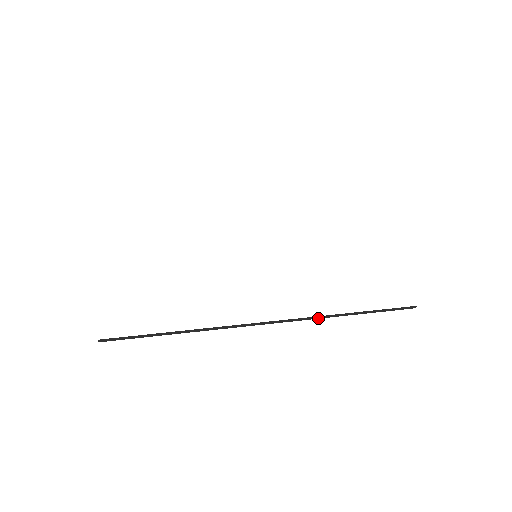
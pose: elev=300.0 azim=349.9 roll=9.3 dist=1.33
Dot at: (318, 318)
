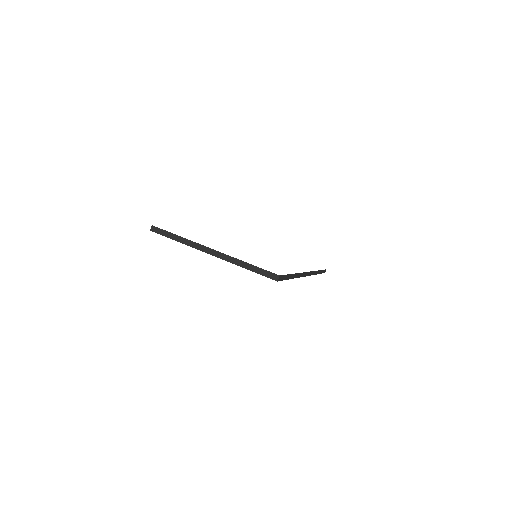
Dot at: (314, 274)
